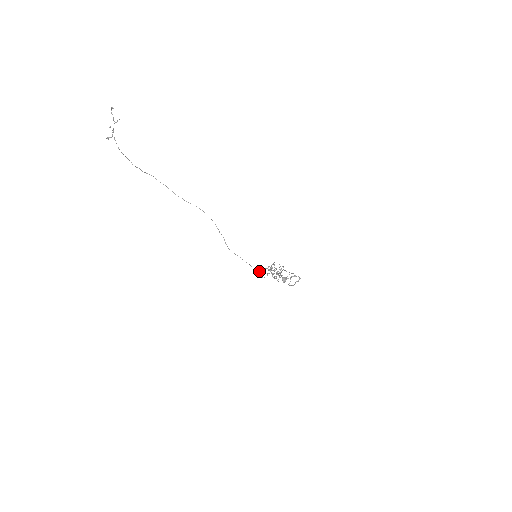
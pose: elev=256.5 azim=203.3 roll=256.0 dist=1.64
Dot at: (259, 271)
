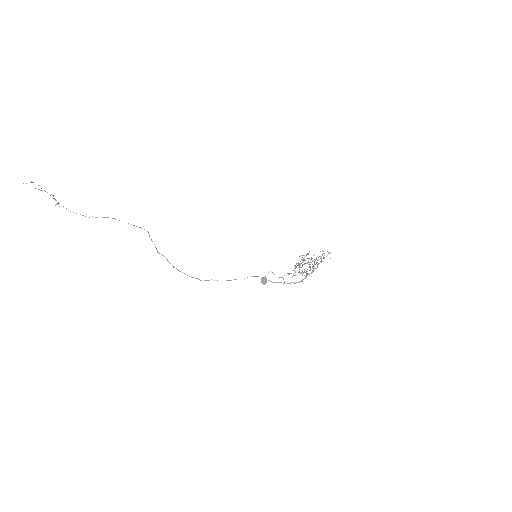
Dot at: occluded
